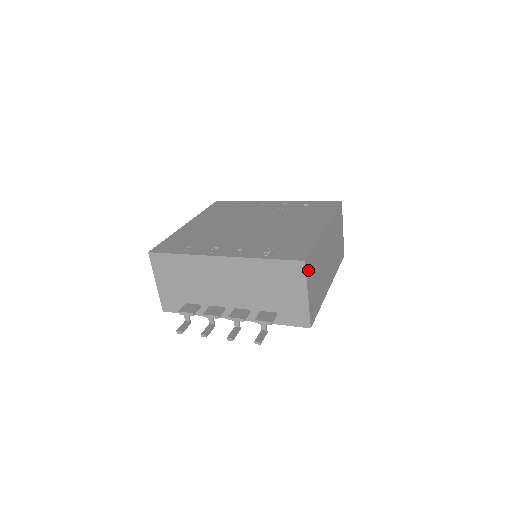
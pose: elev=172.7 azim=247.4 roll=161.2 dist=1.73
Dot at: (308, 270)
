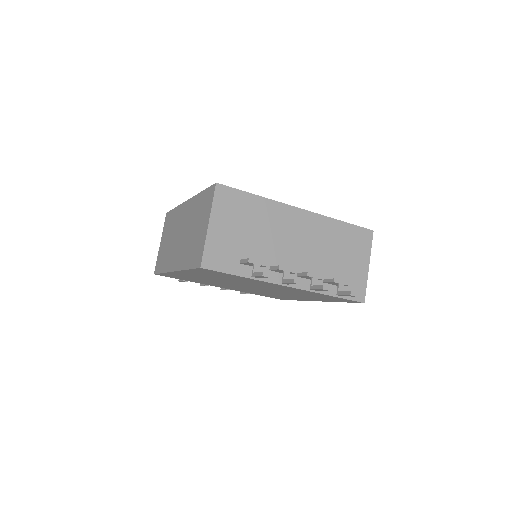
Dot at: occluded
